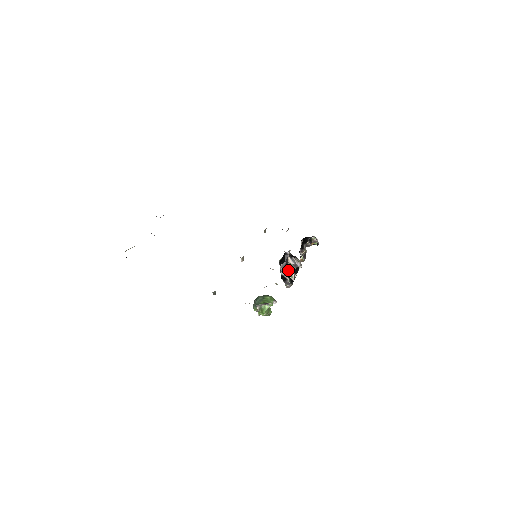
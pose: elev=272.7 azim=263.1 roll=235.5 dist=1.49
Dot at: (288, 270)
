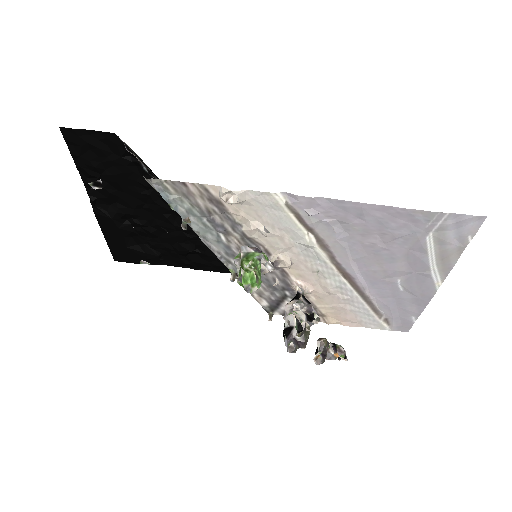
Dot at: (297, 310)
